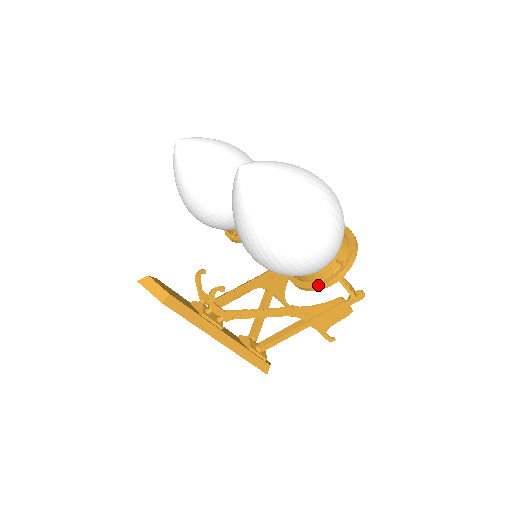
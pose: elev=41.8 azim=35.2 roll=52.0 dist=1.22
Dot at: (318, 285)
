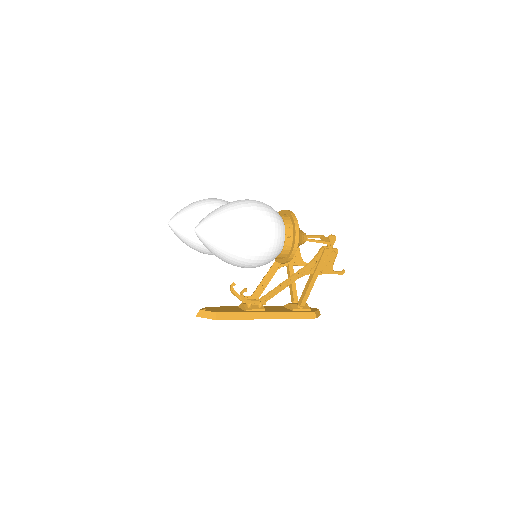
Dot at: (288, 257)
